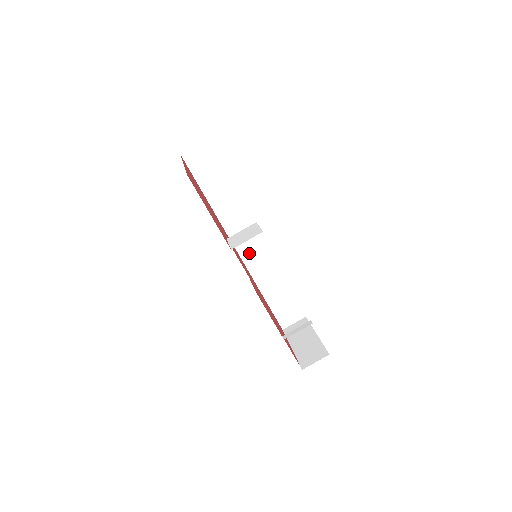
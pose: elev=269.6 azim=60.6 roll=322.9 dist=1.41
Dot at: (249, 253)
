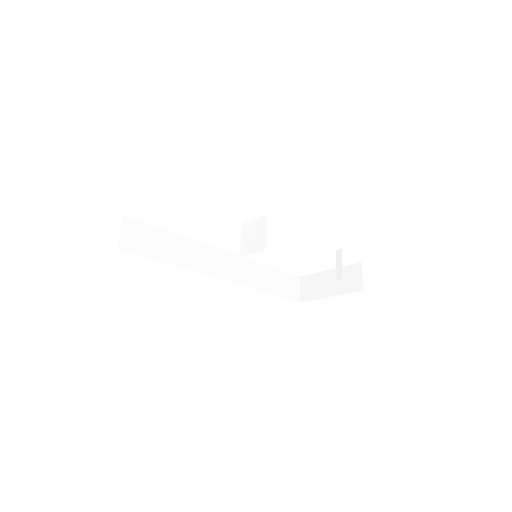
Dot at: (233, 273)
